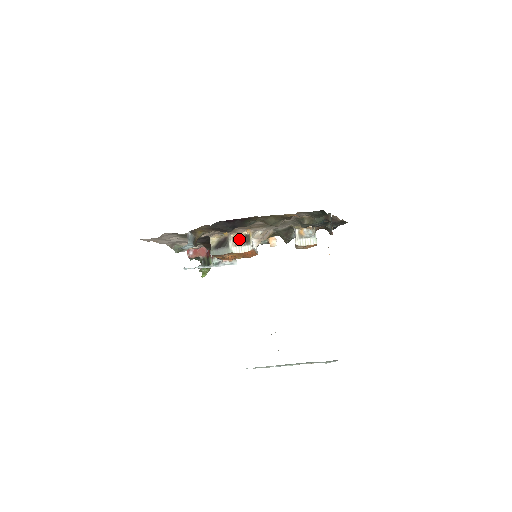
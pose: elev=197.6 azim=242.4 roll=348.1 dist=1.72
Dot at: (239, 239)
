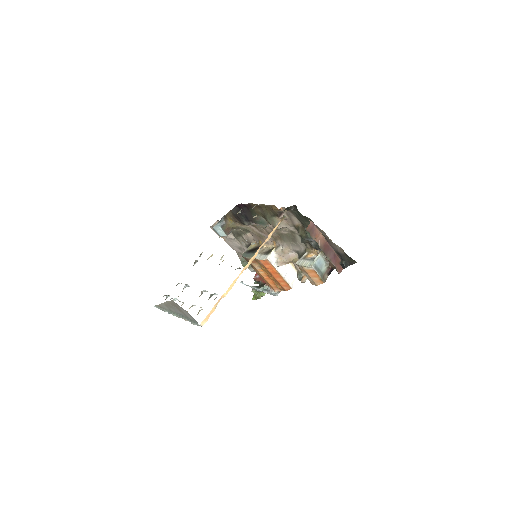
Dot at: (266, 250)
